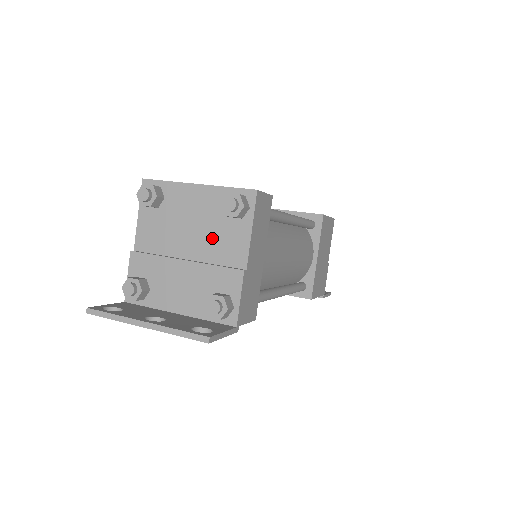
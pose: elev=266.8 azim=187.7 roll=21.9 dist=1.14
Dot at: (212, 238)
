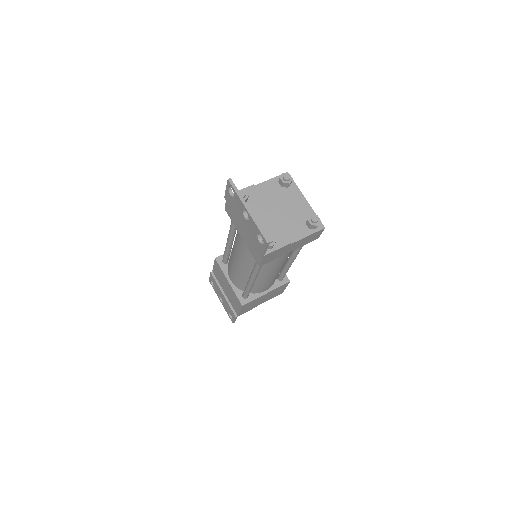
Dot at: (290, 220)
